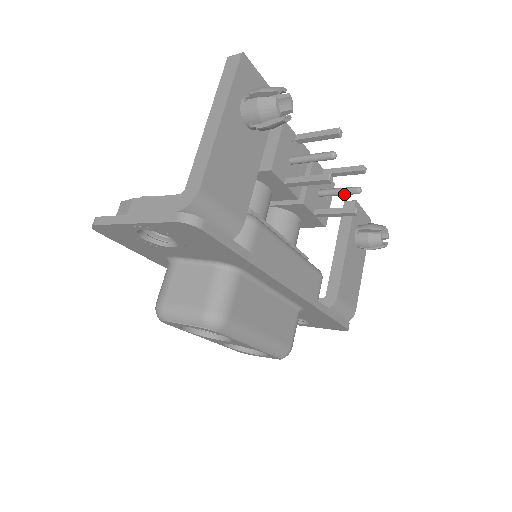
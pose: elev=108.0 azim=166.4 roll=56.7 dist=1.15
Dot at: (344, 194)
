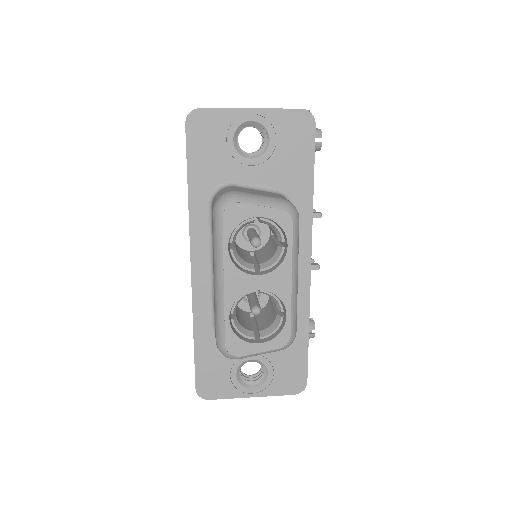
Dot at: occluded
